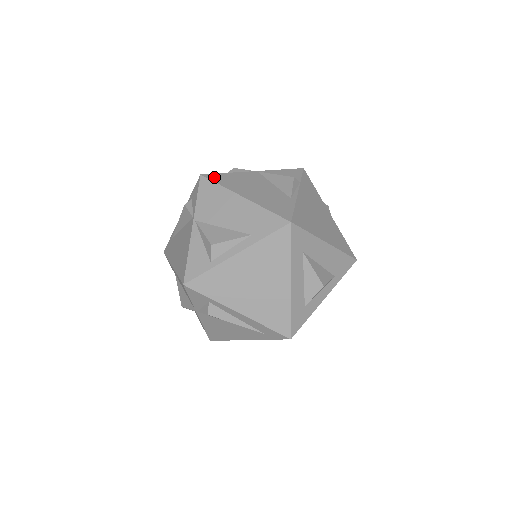
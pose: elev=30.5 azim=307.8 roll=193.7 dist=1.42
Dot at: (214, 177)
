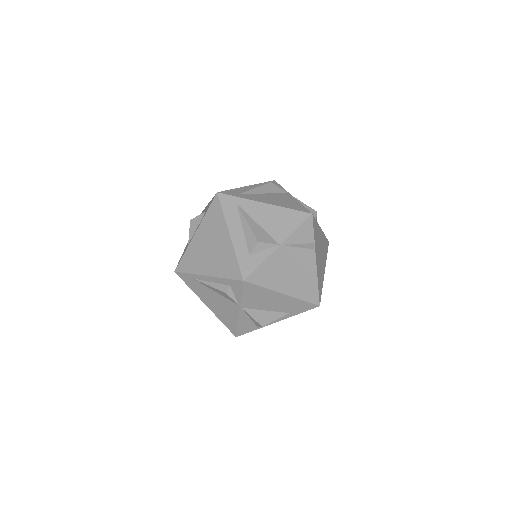
Dot at: (255, 279)
